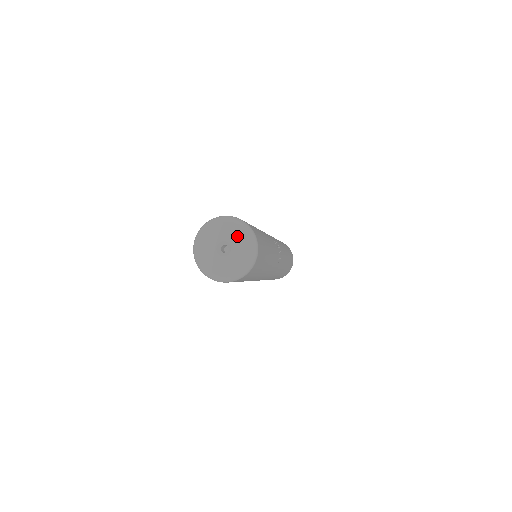
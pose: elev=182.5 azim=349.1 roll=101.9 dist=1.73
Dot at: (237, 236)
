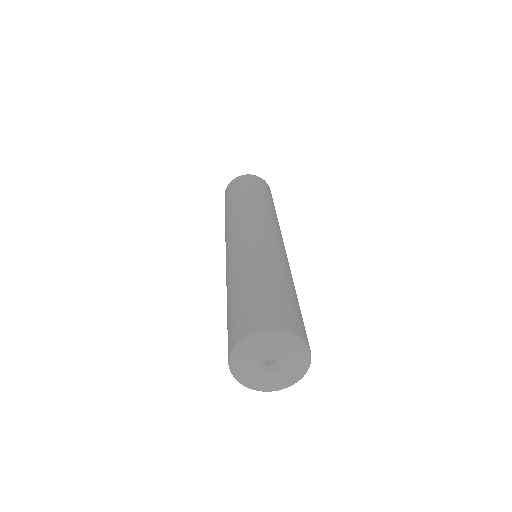
Dot at: (292, 357)
